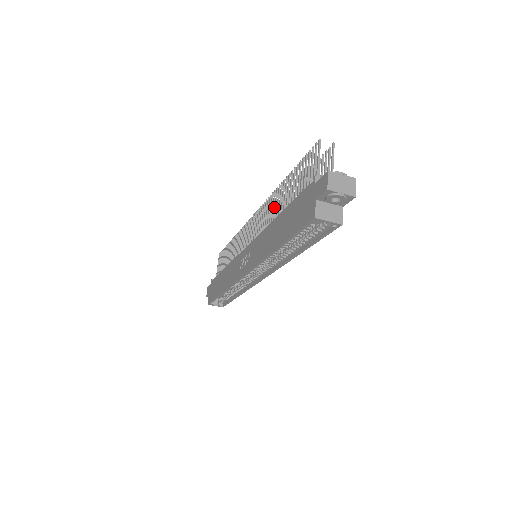
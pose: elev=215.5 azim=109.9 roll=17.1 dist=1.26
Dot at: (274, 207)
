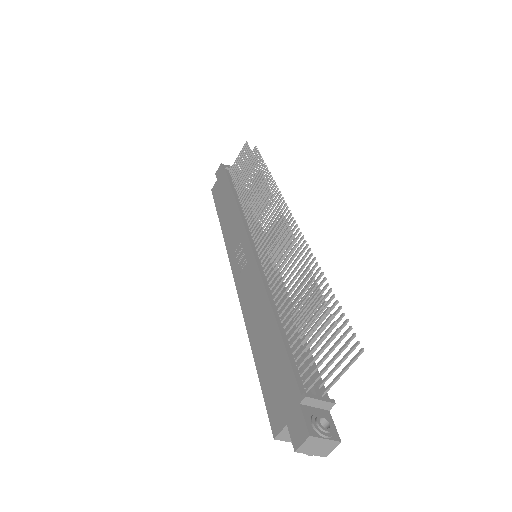
Dot at: (286, 268)
